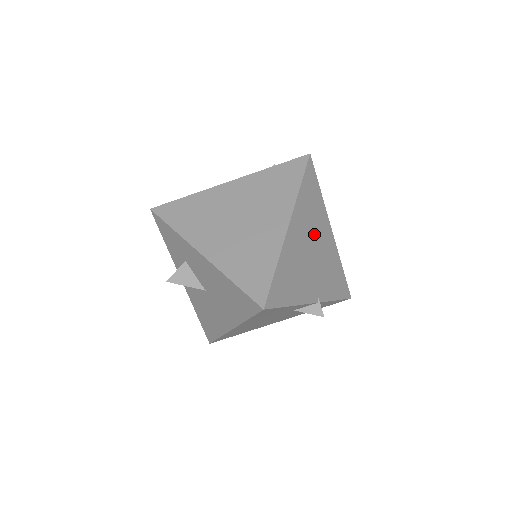
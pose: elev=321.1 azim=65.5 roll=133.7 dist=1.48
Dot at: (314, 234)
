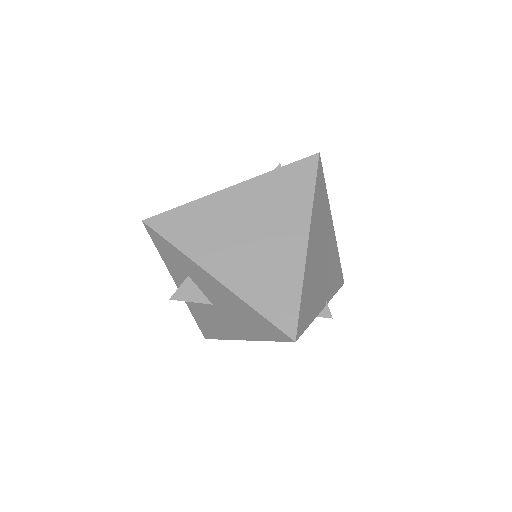
Dot at: (323, 238)
